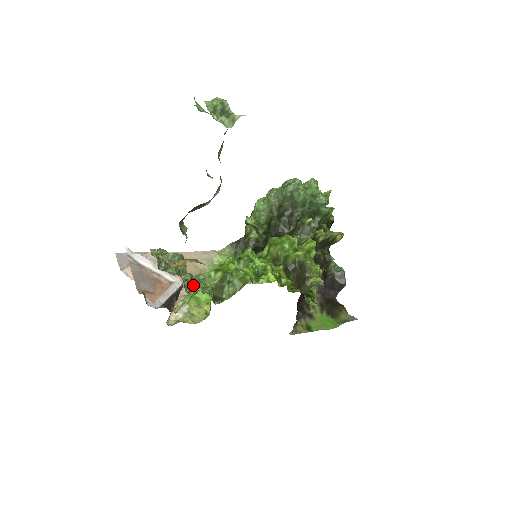
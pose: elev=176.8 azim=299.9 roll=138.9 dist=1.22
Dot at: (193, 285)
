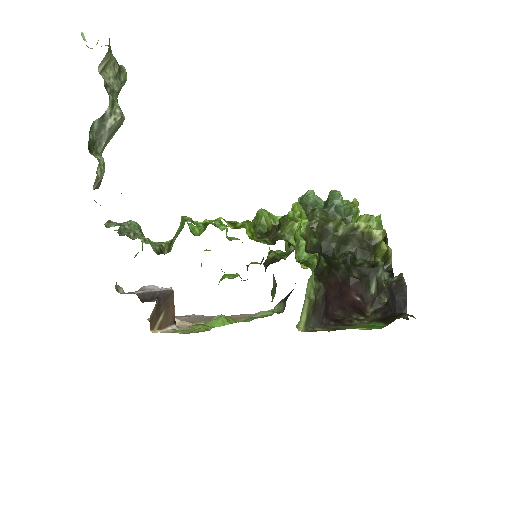
Dot at: (136, 238)
